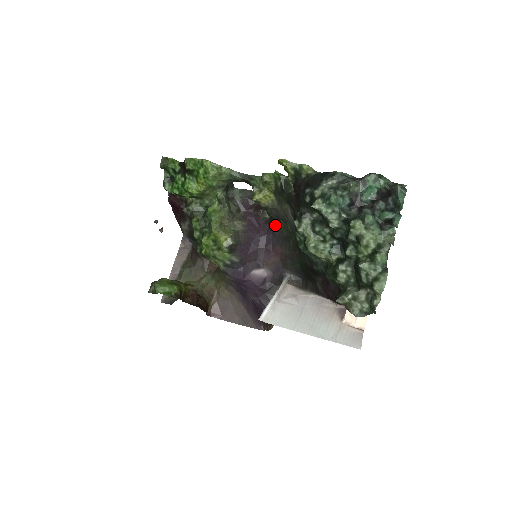
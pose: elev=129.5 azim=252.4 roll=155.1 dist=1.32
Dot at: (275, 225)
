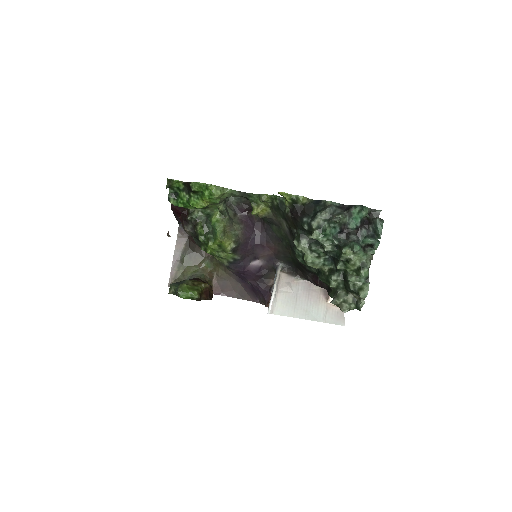
Dot at: (268, 225)
